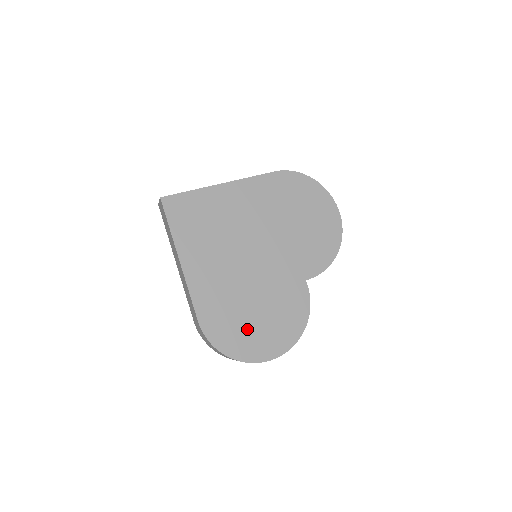
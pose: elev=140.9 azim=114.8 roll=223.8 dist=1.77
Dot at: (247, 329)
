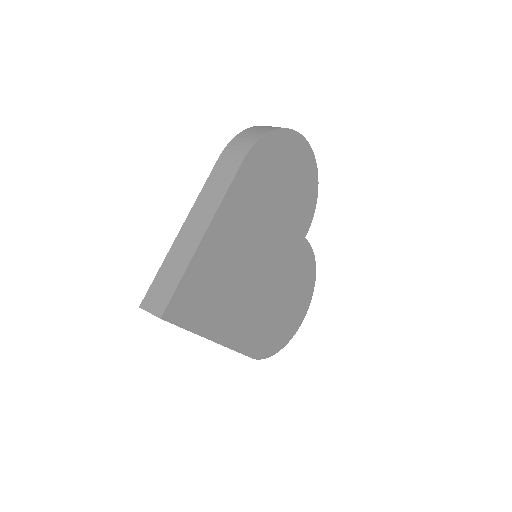
Dot at: (283, 321)
